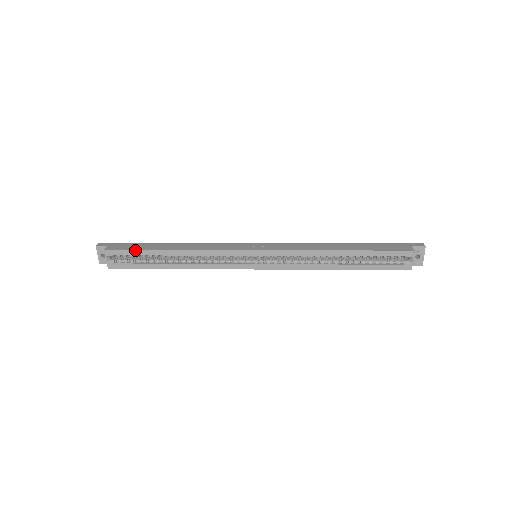
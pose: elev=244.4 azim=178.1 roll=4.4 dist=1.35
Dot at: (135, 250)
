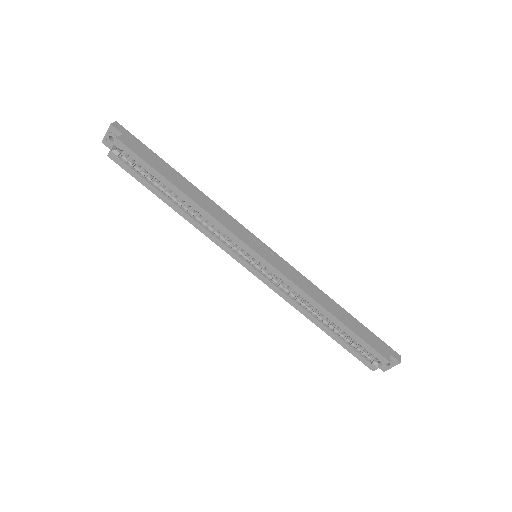
Dot at: (147, 163)
